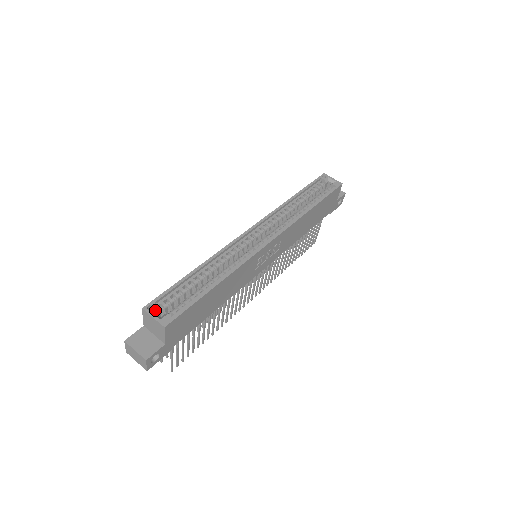
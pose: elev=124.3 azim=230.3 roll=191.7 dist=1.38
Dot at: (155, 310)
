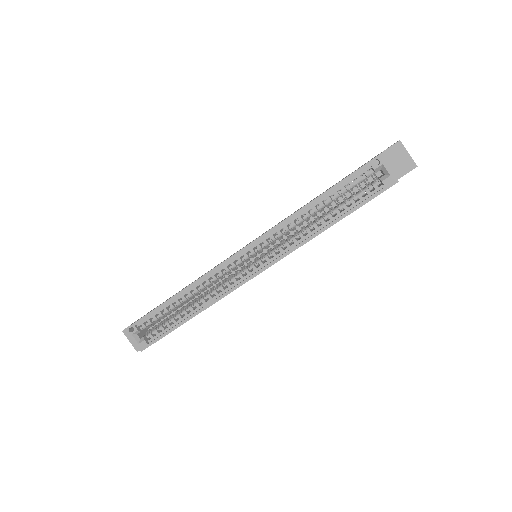
Dot at: (135, 333)
